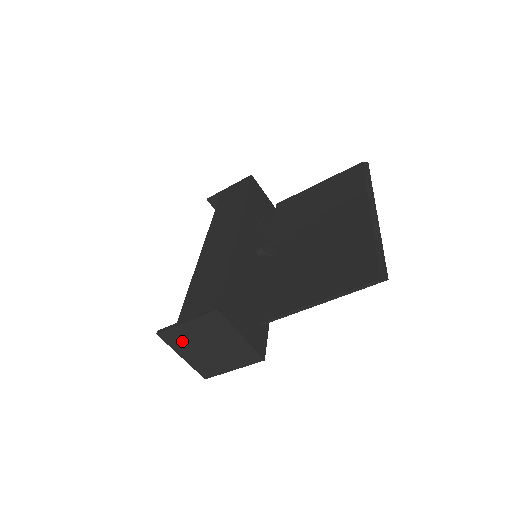
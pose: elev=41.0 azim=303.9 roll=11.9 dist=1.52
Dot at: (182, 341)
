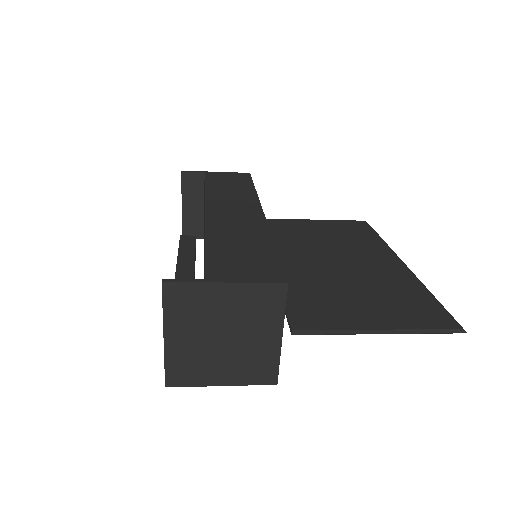
Dot at: (191, 311)
